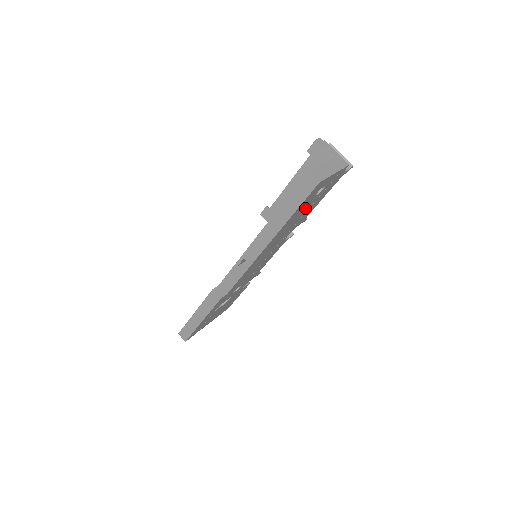
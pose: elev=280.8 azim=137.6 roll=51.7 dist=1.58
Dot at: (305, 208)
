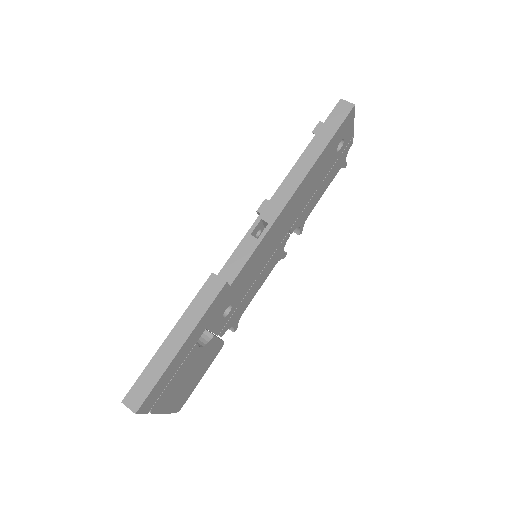
Dot at: (325, 167)
